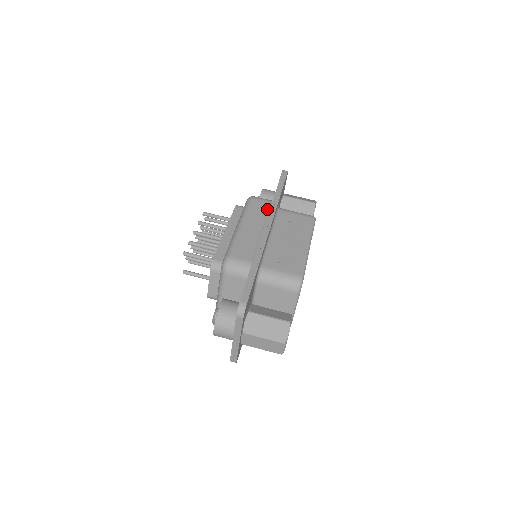
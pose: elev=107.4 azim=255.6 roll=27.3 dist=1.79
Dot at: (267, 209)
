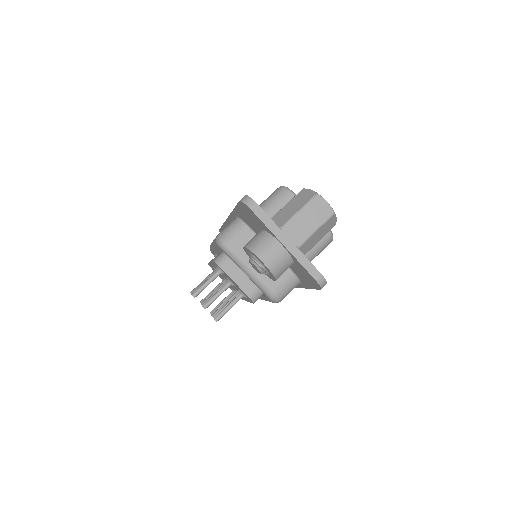
Dot at: occluded
